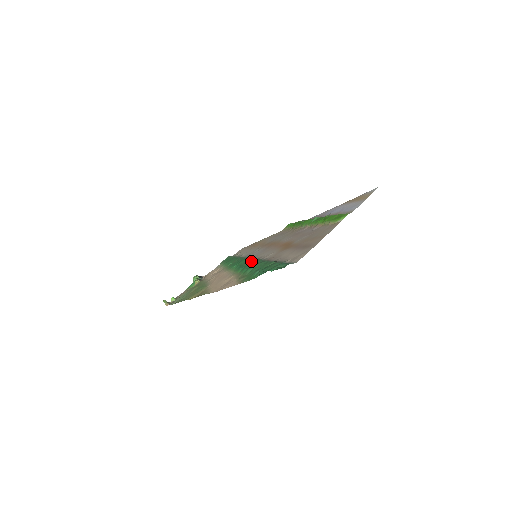
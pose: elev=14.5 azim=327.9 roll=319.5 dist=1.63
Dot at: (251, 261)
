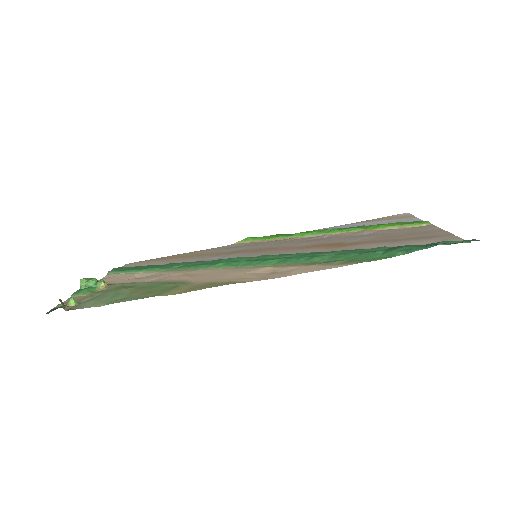
Dot at: (280, 254)
